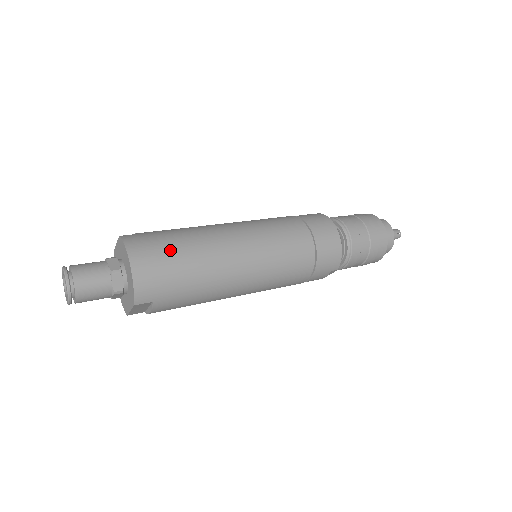
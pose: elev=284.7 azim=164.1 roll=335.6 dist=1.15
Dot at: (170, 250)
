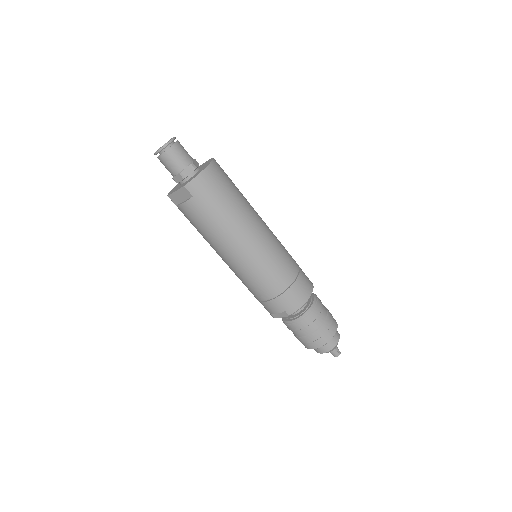
Dot at: (229, 187)
